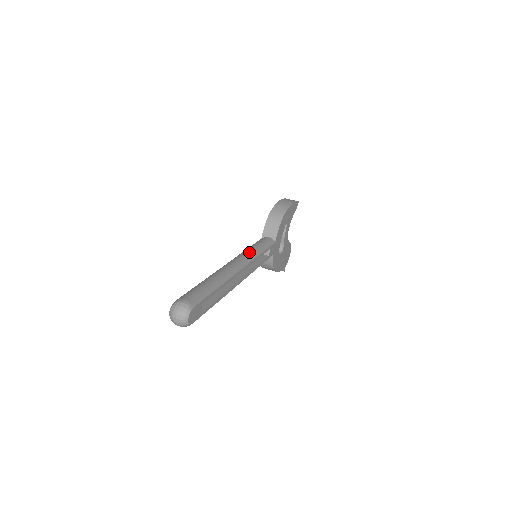
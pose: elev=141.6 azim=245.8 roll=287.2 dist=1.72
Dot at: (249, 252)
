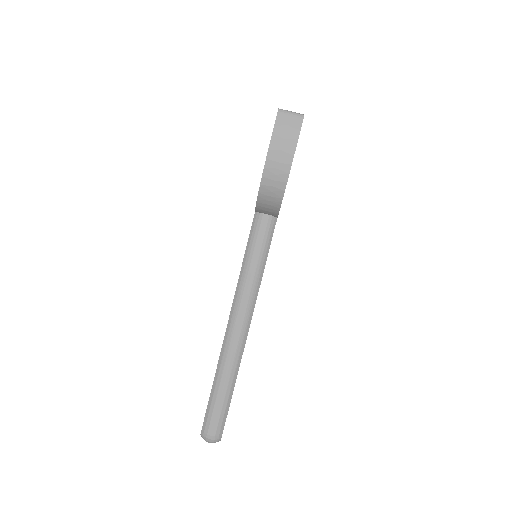
Dot at: (248, 288)
